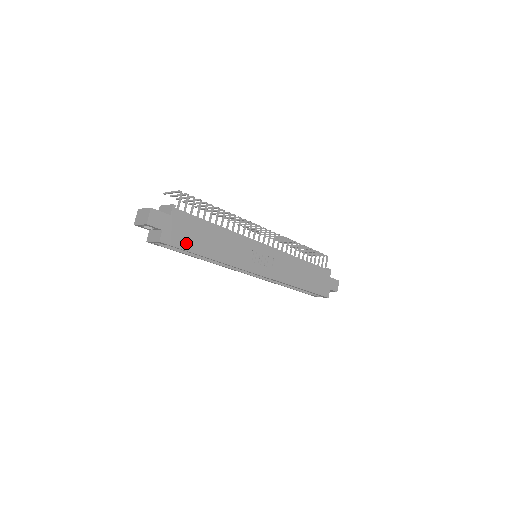
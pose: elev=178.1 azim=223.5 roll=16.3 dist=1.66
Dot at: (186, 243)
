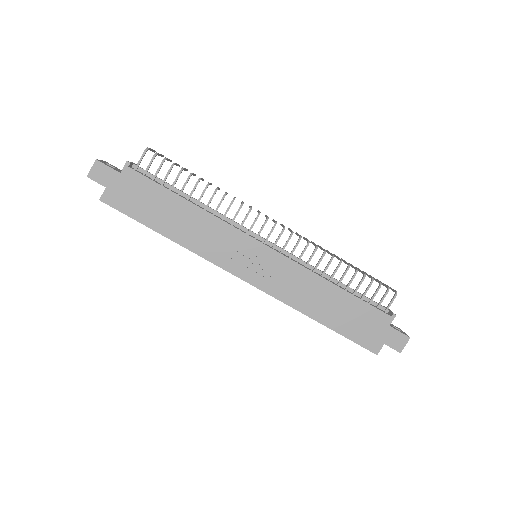
Dot at: (136, 210)
